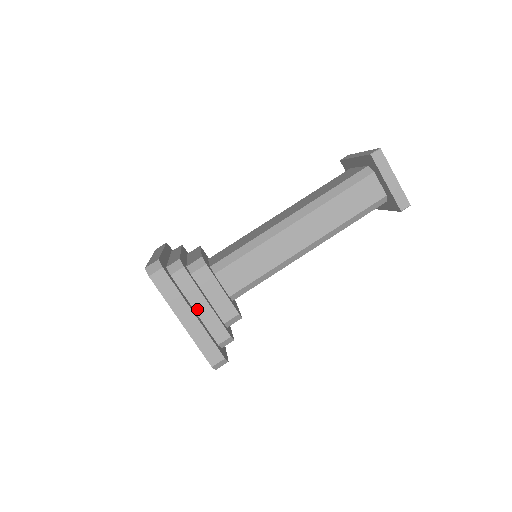
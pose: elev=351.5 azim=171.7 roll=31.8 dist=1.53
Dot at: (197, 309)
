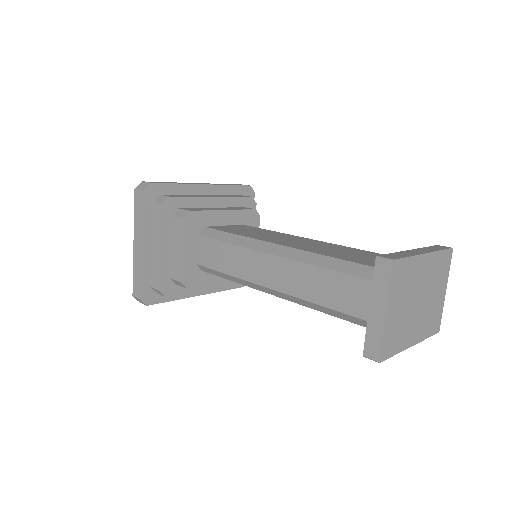
Dot at: (154, 246)
